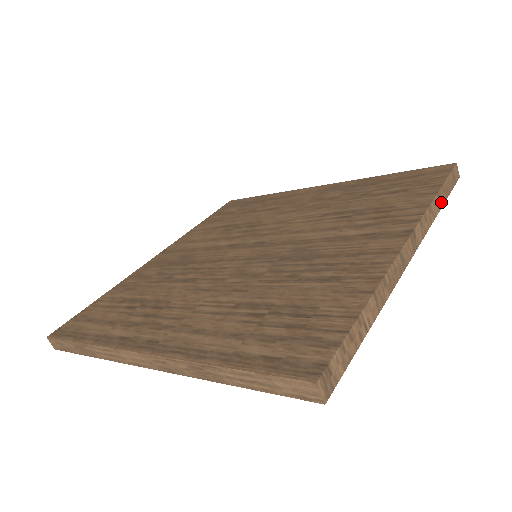
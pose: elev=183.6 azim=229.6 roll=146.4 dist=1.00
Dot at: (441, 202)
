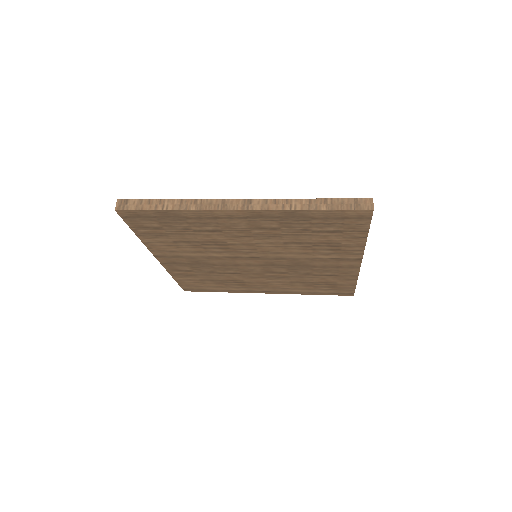
Dot at: (314, 207)
